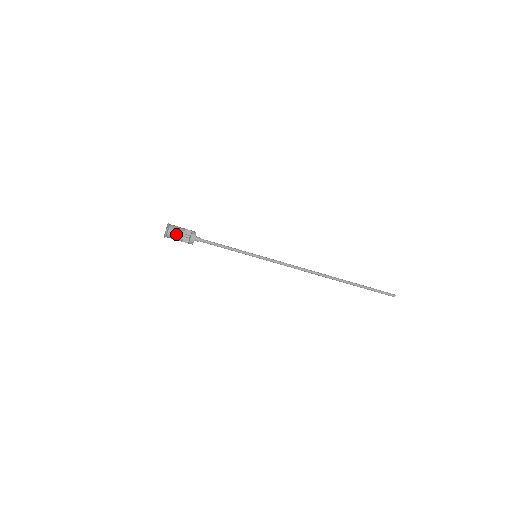
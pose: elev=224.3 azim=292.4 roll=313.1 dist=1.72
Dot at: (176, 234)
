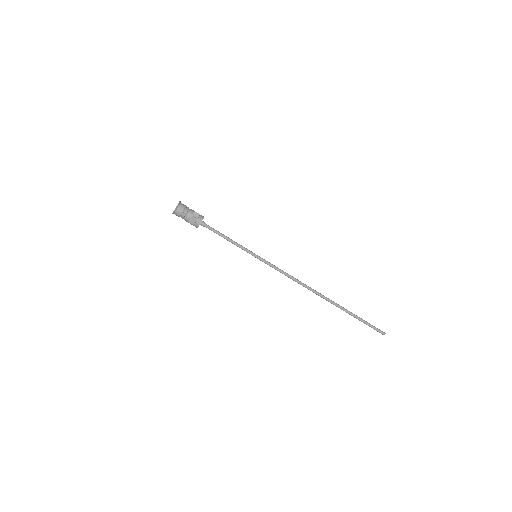
Dot at: (185, 212)
